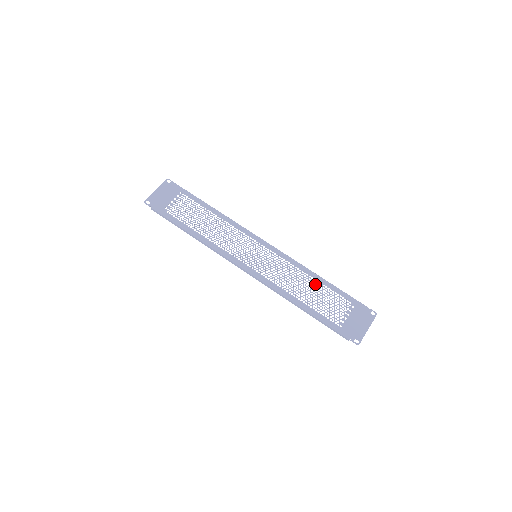
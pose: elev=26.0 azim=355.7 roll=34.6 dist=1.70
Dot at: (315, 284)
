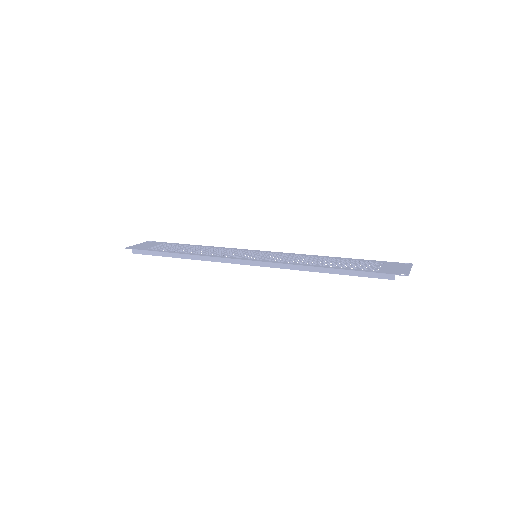
Dot at: (330, 259)
